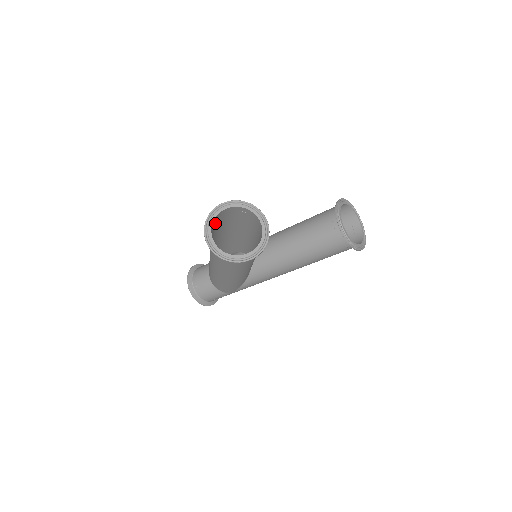
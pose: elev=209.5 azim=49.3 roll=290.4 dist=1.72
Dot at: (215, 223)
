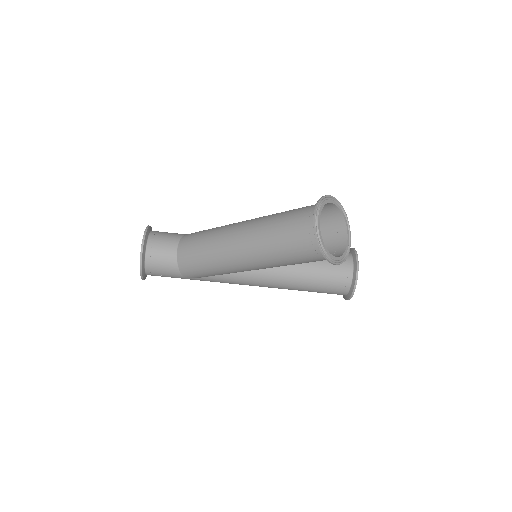
Dot at: (306, 208)
